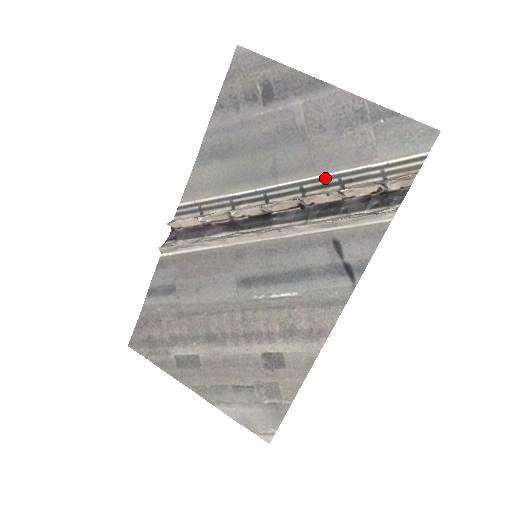
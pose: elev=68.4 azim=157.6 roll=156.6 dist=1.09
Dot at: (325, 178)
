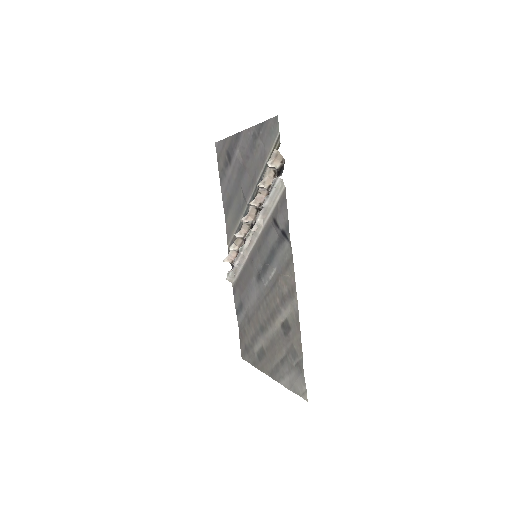
Dot at: (257, 184)
